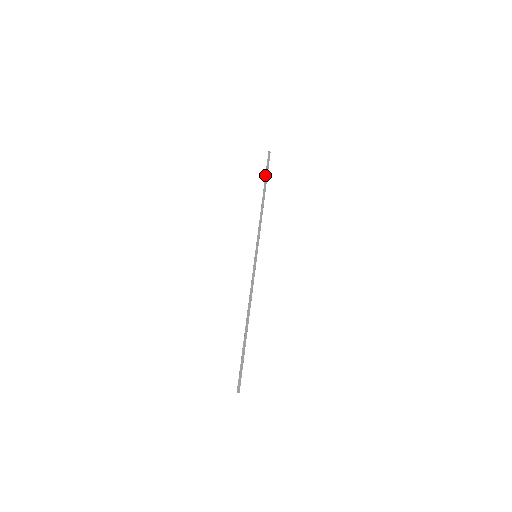
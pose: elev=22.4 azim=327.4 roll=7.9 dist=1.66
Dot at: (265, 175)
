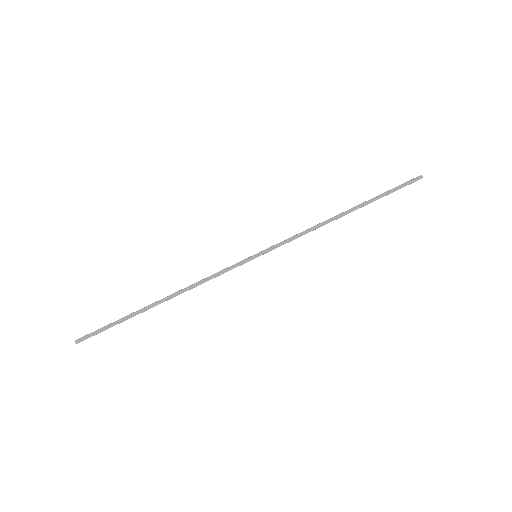
Dot at: (381, 194)
